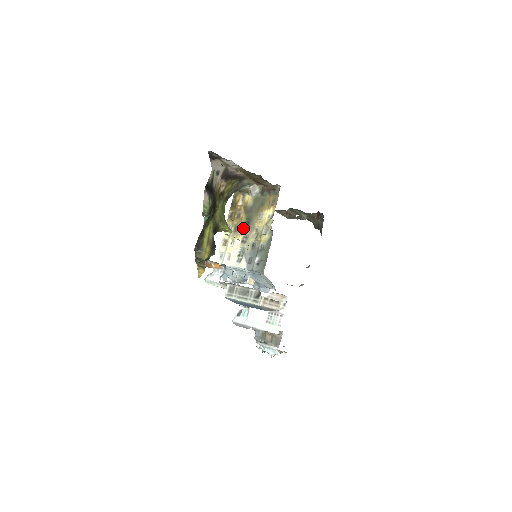
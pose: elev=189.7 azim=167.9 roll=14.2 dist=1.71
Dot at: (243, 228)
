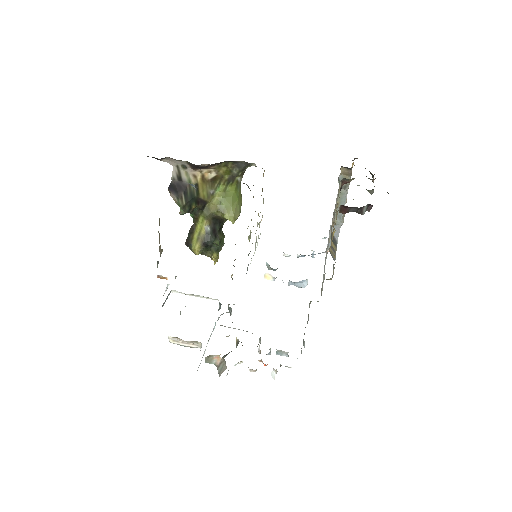
Dot at: occluded
